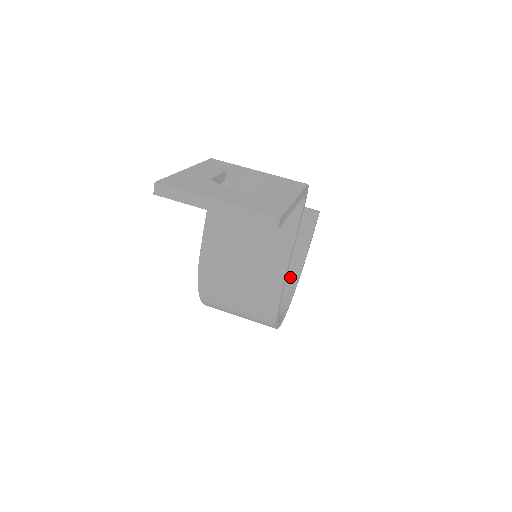
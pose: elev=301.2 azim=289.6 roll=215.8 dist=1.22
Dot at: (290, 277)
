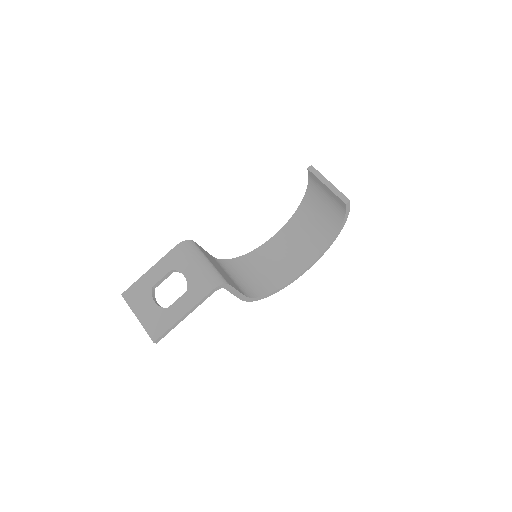
Dot at: (326, 238)
